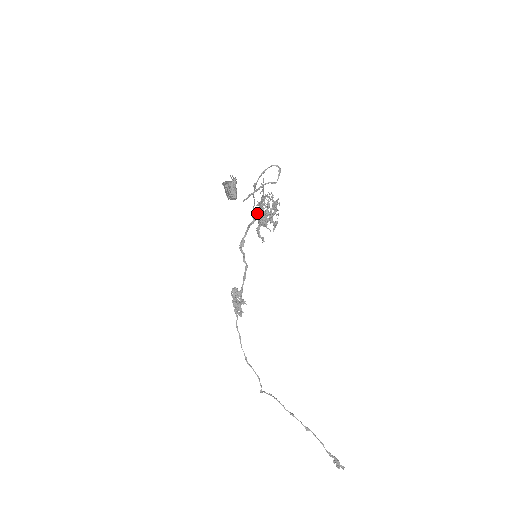
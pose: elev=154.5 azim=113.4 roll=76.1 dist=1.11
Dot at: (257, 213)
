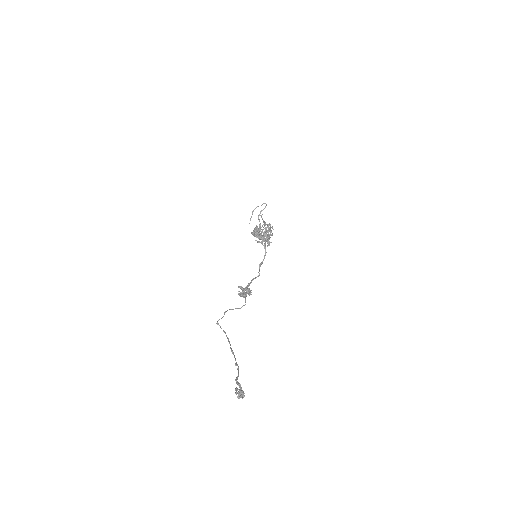
Dot at: occluded
